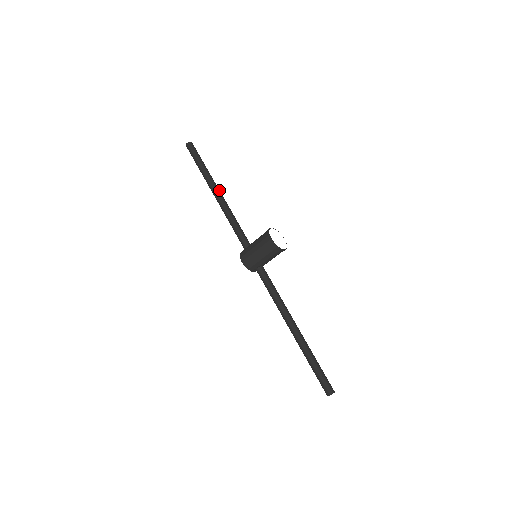
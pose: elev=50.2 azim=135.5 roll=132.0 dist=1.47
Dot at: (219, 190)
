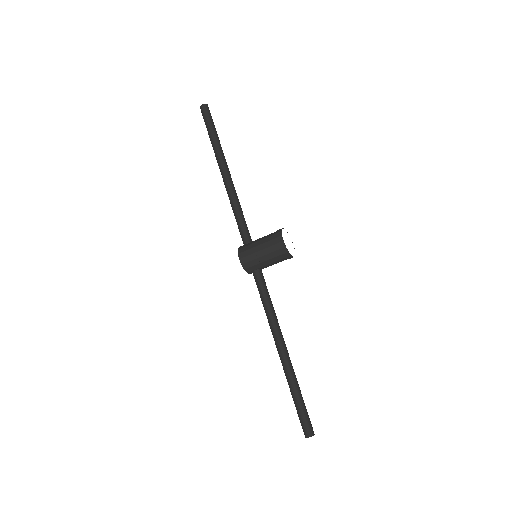
Dot at: (228, 169)
